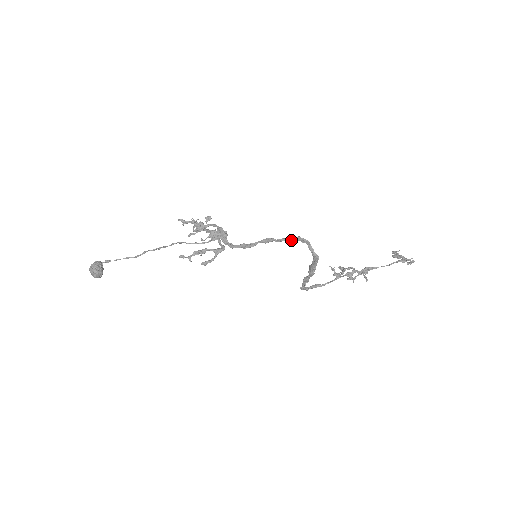
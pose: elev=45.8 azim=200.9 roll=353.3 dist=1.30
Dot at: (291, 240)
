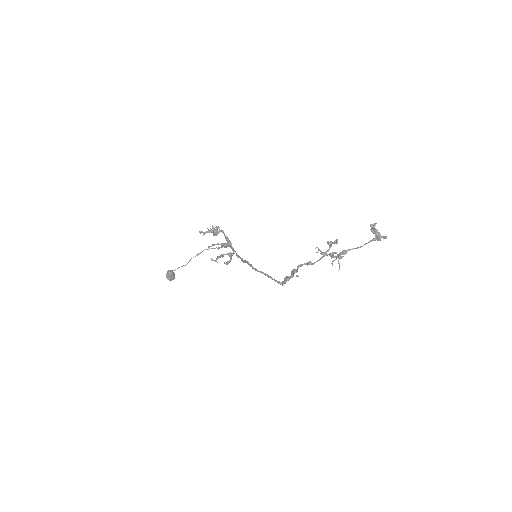
Dot at: (261, 272)
